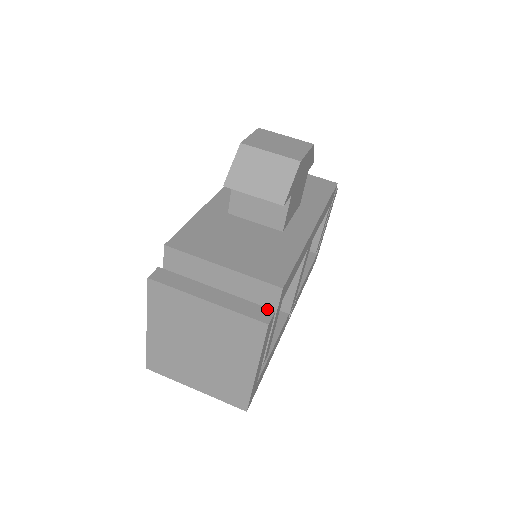
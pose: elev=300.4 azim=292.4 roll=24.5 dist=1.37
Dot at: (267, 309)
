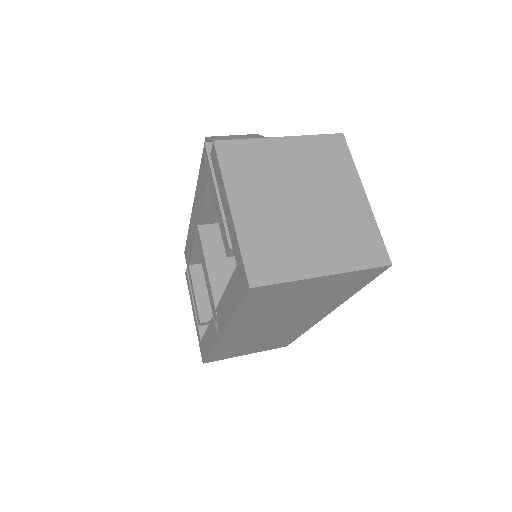
Dot at: occluded
